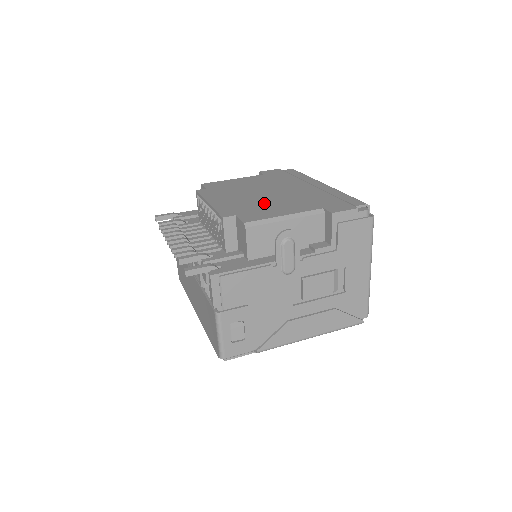
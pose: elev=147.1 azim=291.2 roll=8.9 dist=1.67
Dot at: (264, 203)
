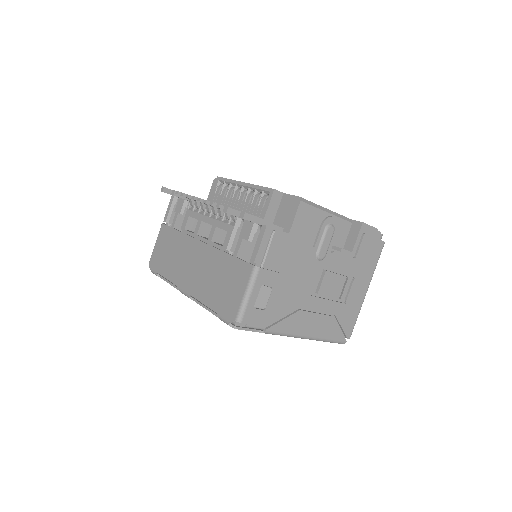
Dot at: occluded
